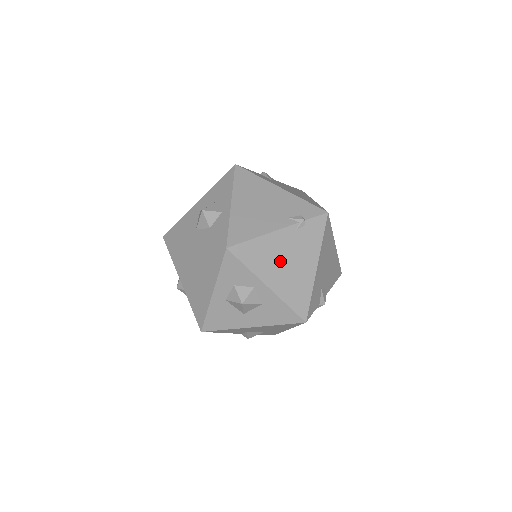
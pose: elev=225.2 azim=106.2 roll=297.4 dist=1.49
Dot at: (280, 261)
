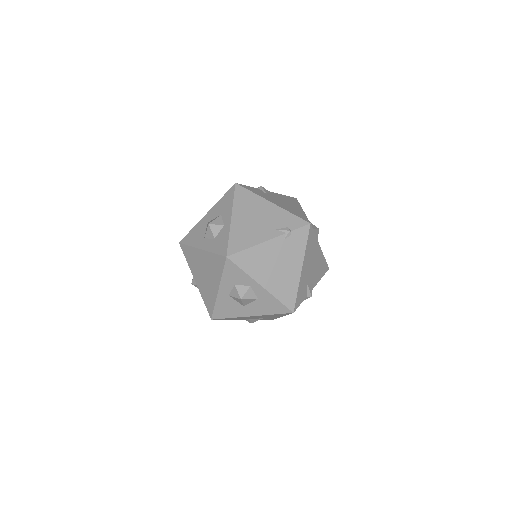
Dot at: (271, 265)
